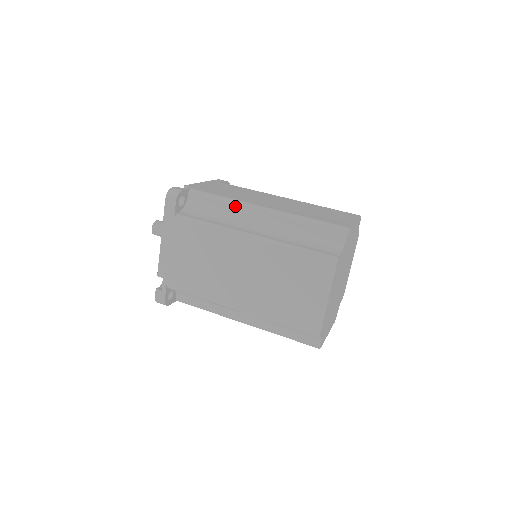
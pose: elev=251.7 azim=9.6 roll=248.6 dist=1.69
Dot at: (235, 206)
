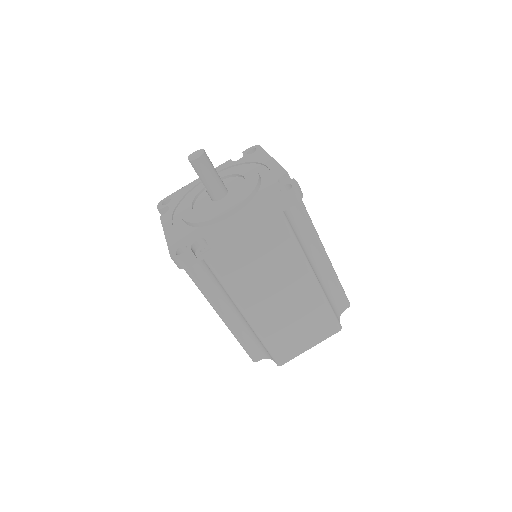
Dot at: (313, 234)
